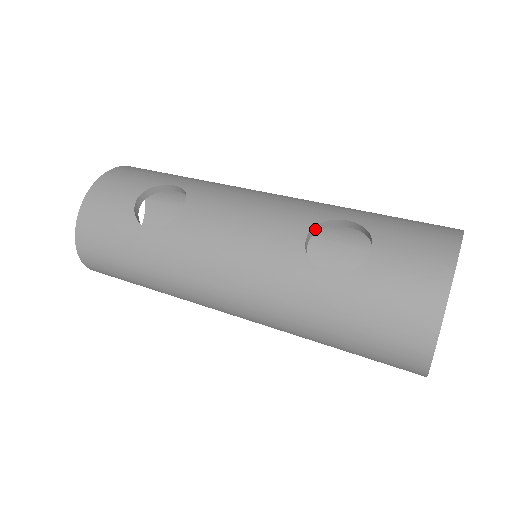
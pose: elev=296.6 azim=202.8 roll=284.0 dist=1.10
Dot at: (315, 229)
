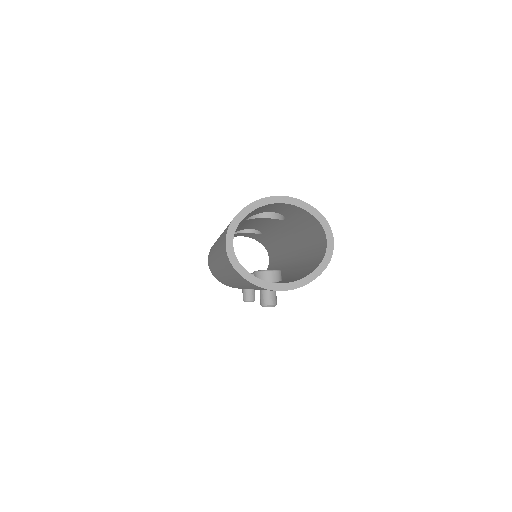
Dot at: (270, 215)
